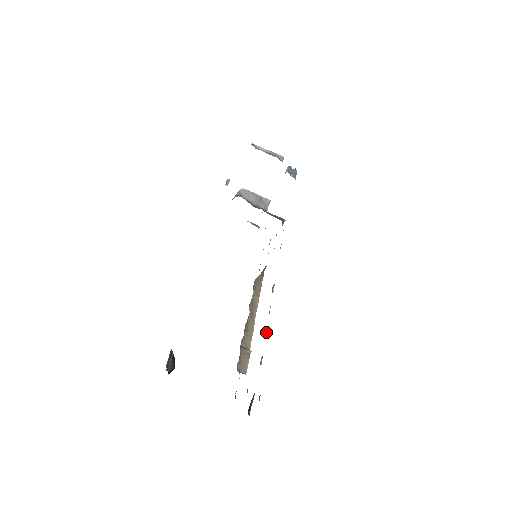
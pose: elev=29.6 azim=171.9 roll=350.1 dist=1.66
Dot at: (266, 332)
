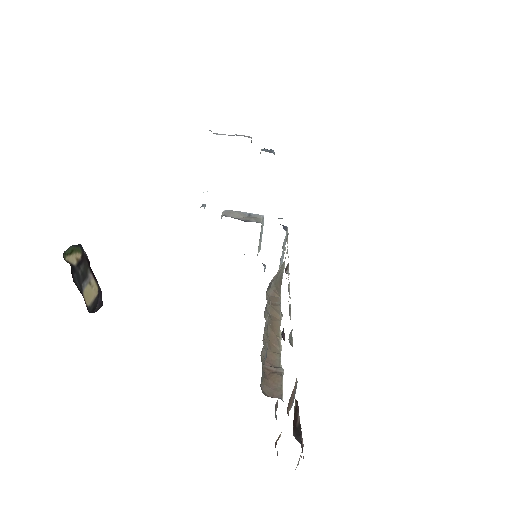
Dot at: (289, 310)
